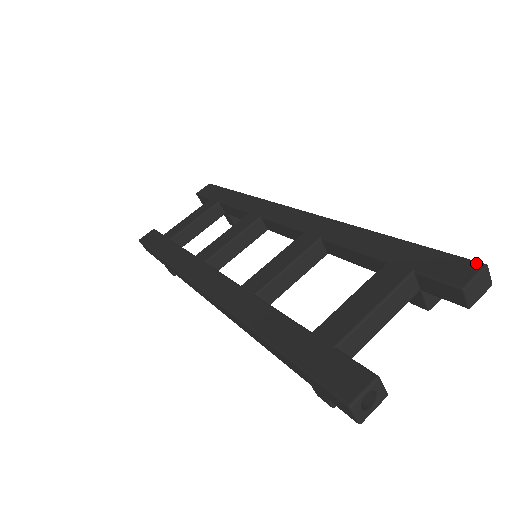
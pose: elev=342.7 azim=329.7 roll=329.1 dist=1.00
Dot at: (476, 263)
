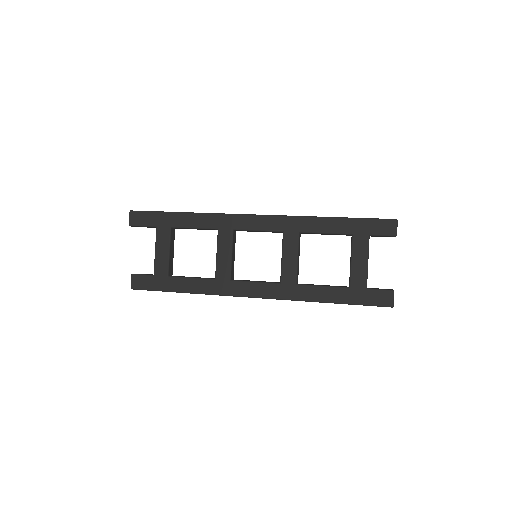
Dot at: (393, 221)
